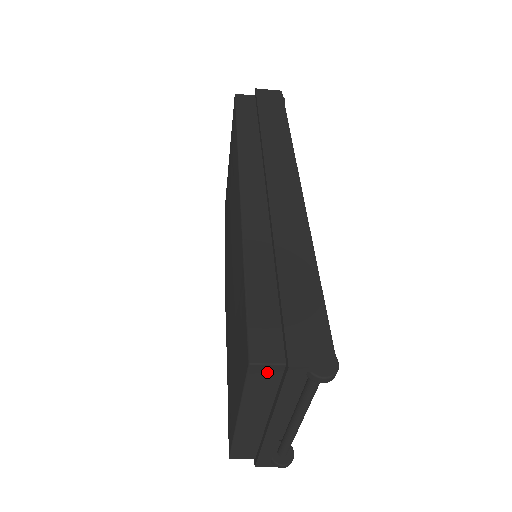
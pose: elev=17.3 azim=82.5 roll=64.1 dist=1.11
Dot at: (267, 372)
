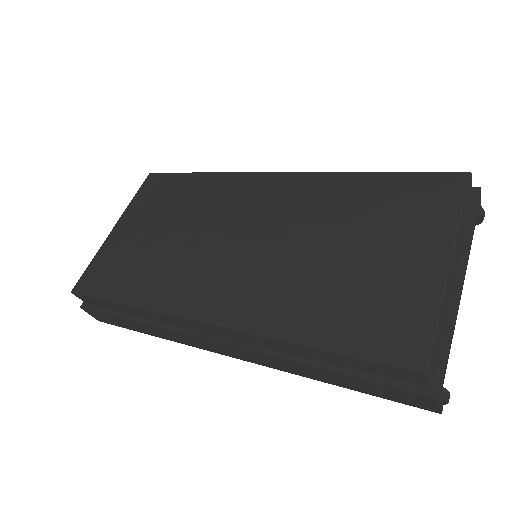
Dot at: (470, 192)
